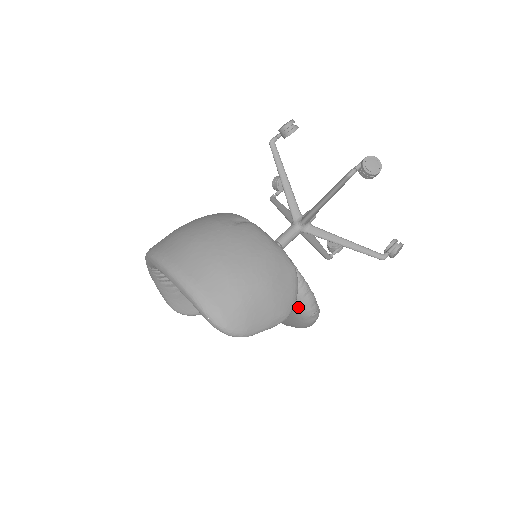
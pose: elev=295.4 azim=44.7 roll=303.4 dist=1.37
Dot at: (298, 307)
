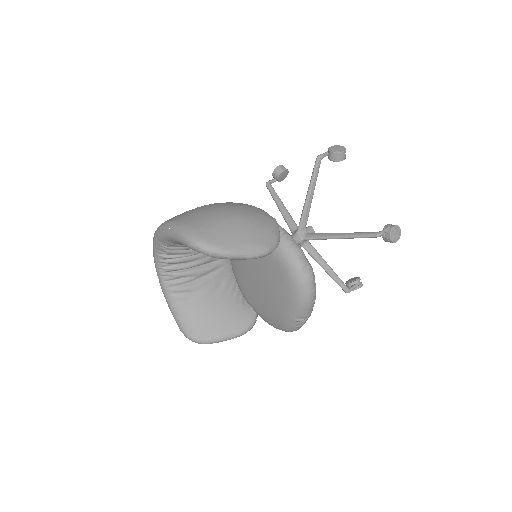
Dot at: (286, 260)
